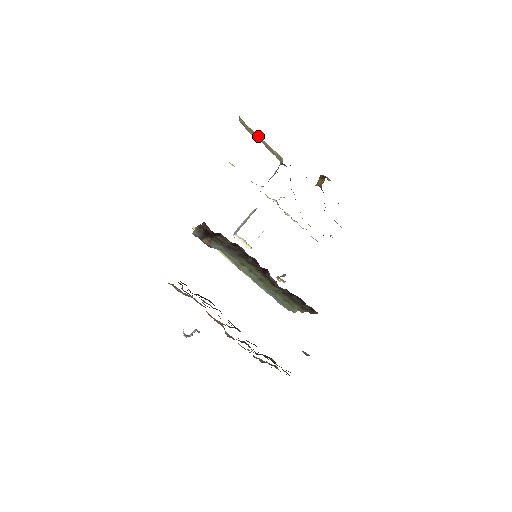
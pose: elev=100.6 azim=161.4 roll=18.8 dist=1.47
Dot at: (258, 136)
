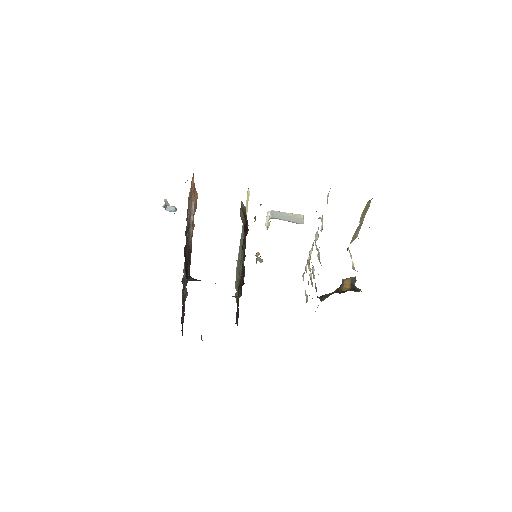
Dot at: occluded
